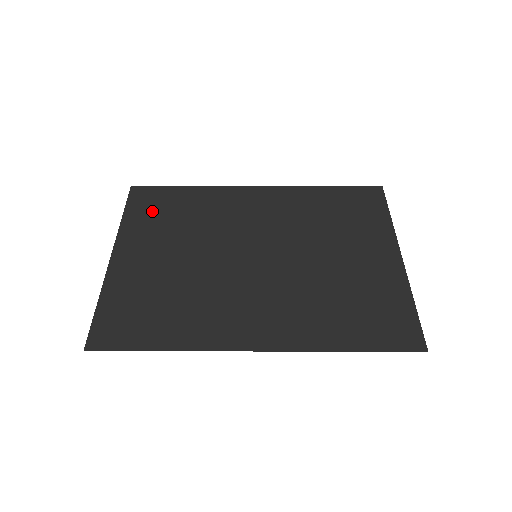
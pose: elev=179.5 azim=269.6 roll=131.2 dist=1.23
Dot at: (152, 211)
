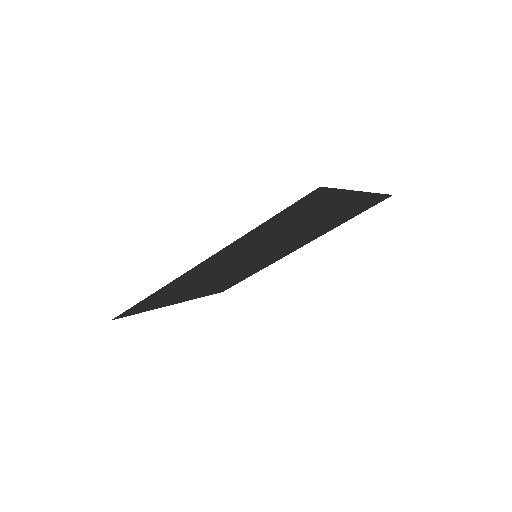
Dot at: (221, 287)
